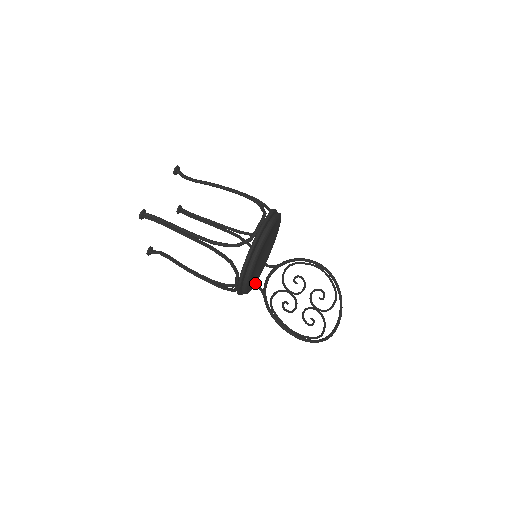
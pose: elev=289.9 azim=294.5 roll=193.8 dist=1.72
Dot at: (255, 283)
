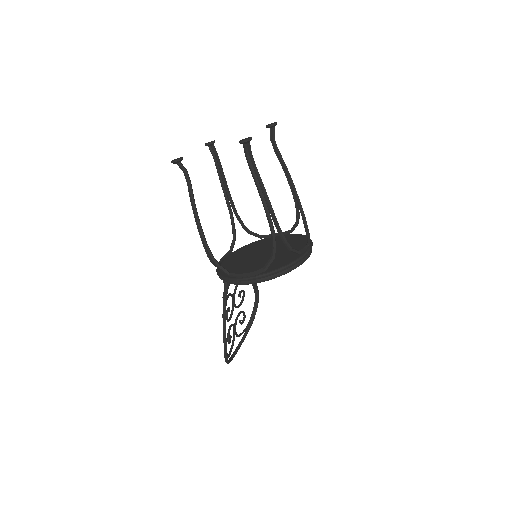
Dot at: occluded
